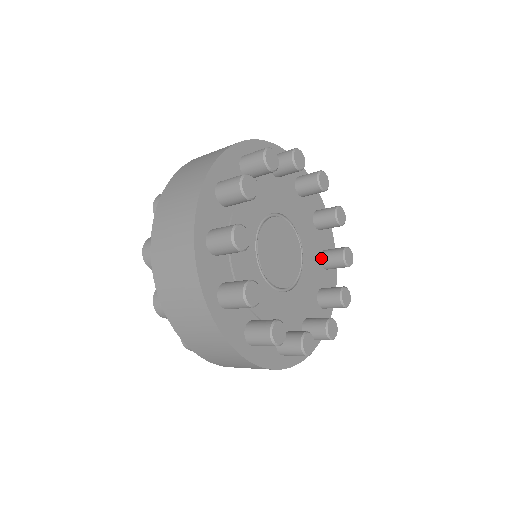
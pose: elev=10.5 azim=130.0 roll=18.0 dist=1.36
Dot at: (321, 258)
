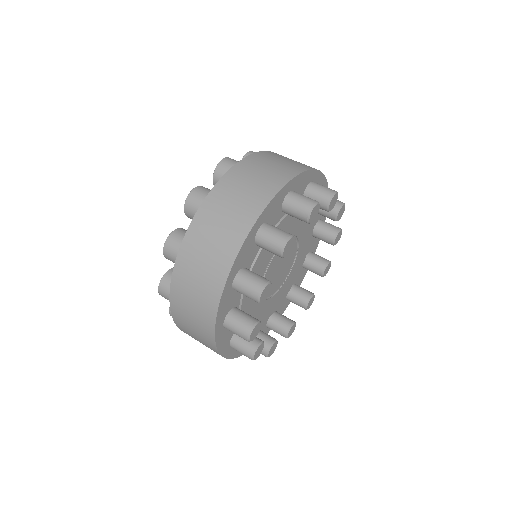
Dot at: occluded
